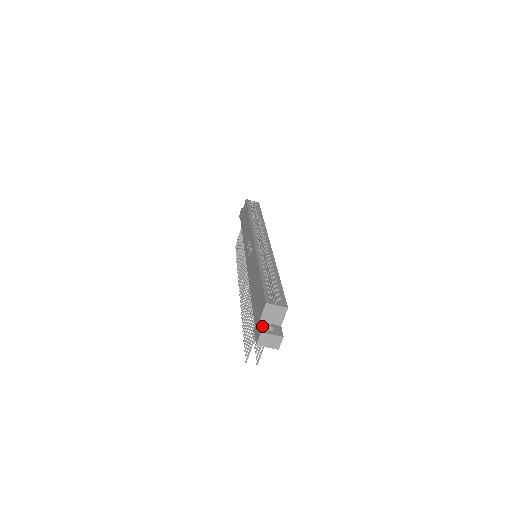
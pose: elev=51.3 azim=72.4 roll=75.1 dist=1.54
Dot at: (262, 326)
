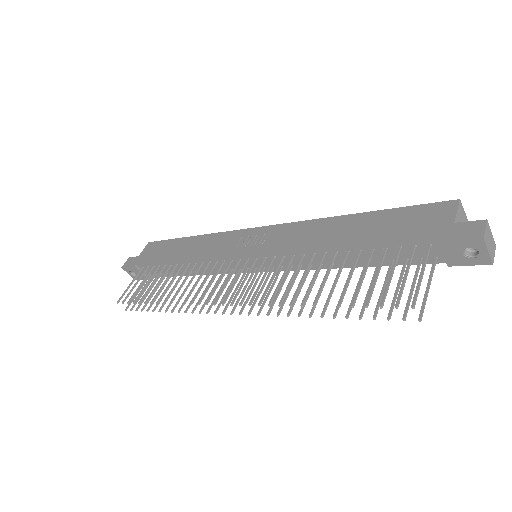
Dot at: (469, 223)
